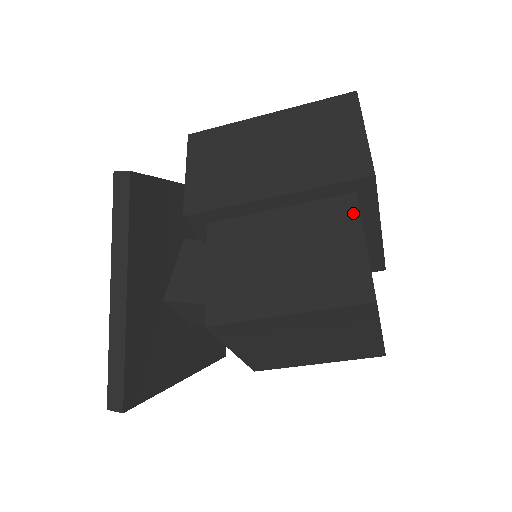
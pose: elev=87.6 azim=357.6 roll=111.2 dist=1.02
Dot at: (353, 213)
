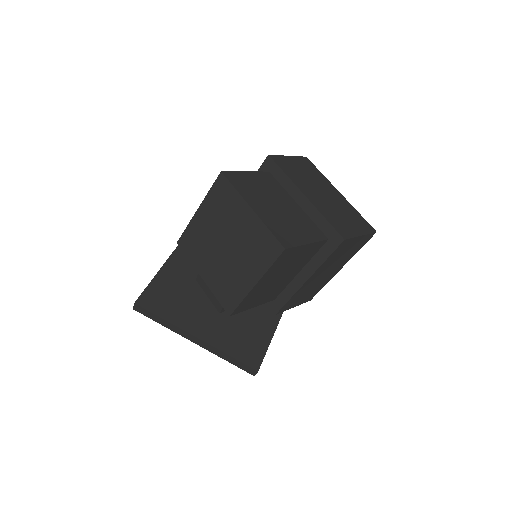
Dot at: occluded
